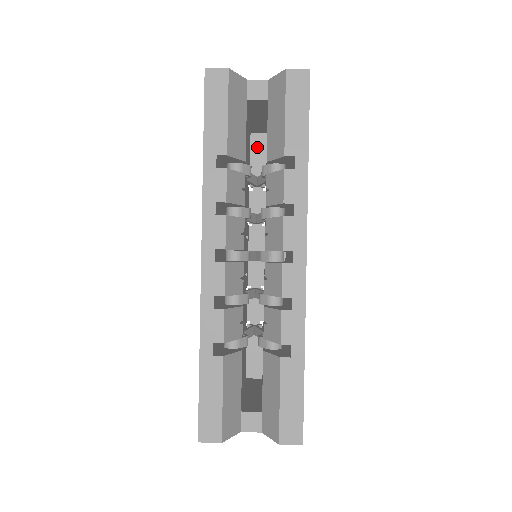
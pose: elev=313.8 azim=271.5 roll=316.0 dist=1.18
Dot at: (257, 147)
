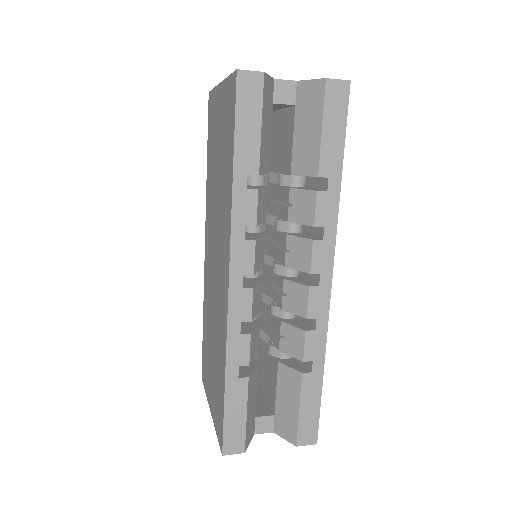
Dot at: occluded
